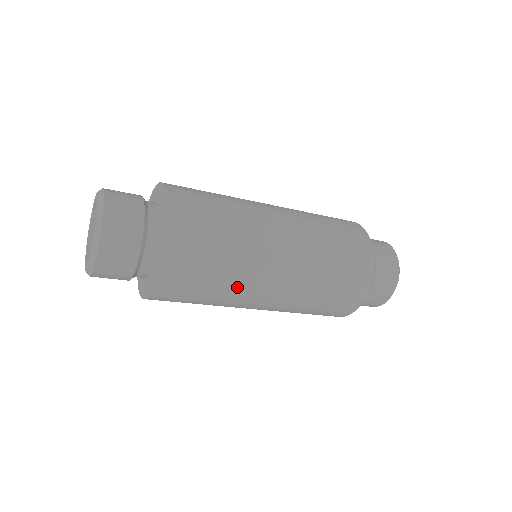
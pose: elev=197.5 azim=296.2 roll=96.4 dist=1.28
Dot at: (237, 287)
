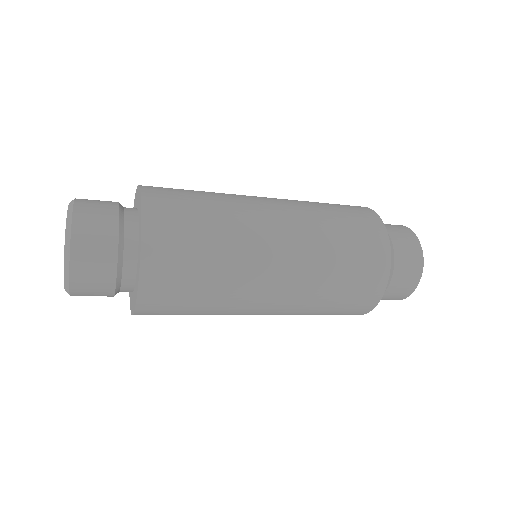
Dot at: (231, 296)
